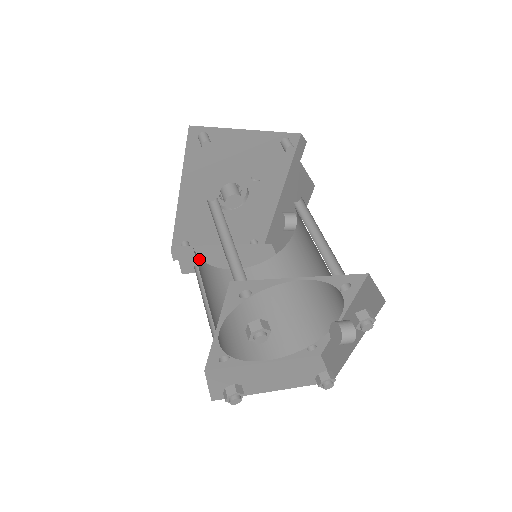
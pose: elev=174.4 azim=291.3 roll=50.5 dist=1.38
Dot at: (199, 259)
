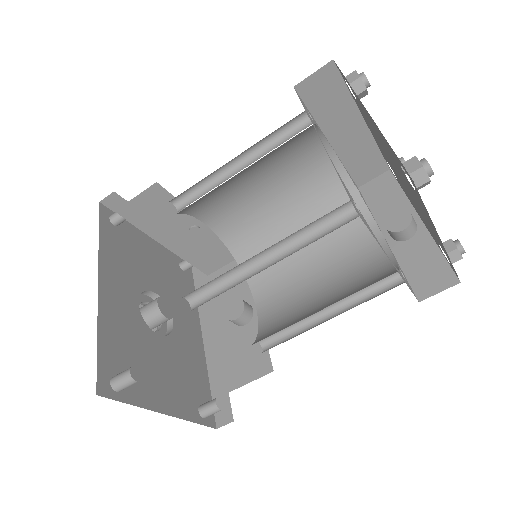
Dot at: occluded
